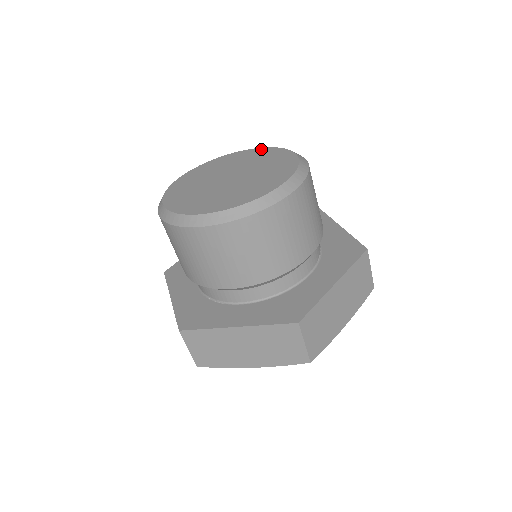
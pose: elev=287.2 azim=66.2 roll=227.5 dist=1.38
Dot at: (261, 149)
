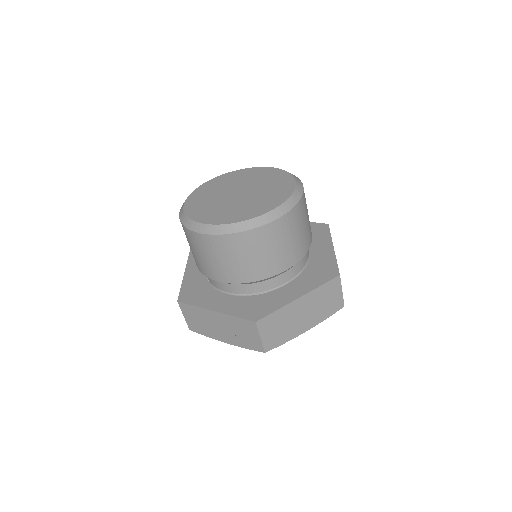
Dot at: (232, 173)
